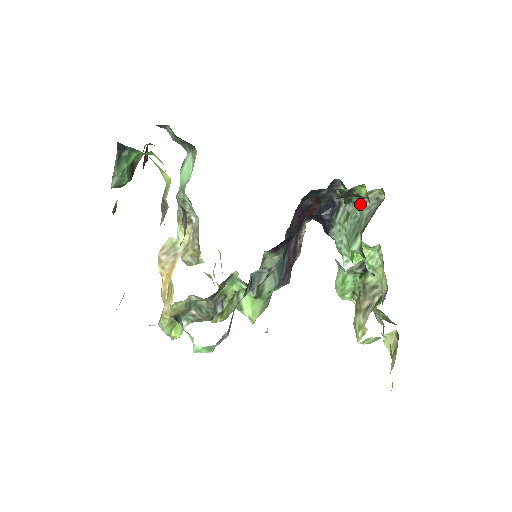
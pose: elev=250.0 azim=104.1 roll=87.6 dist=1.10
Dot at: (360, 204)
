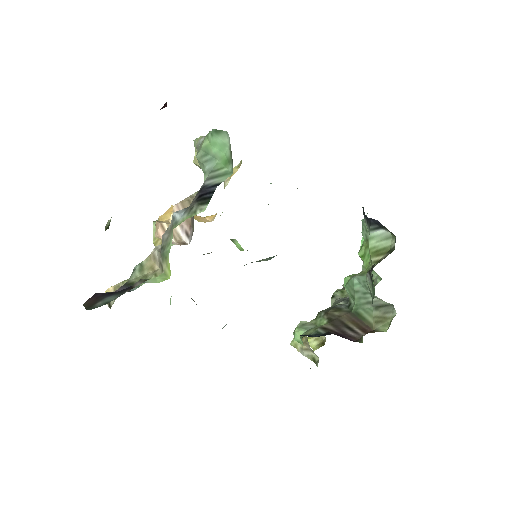
Dot at: (372, 299)
